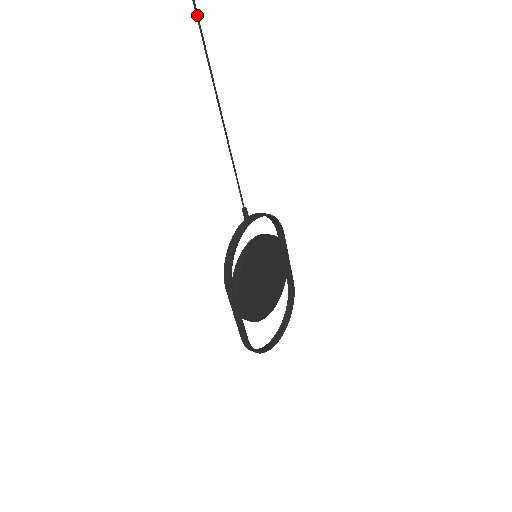
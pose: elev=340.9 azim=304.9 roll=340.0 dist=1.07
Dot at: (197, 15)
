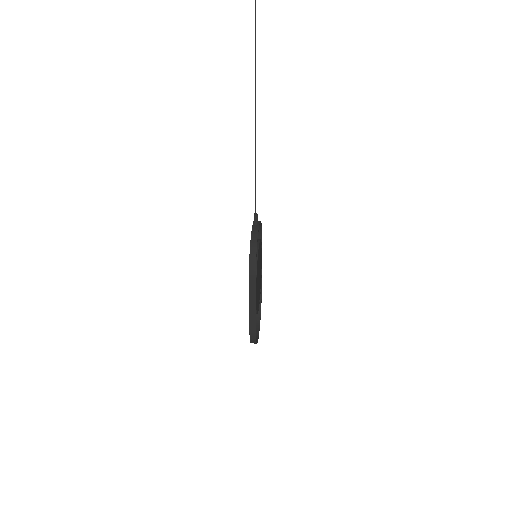
Dot at: occluded
